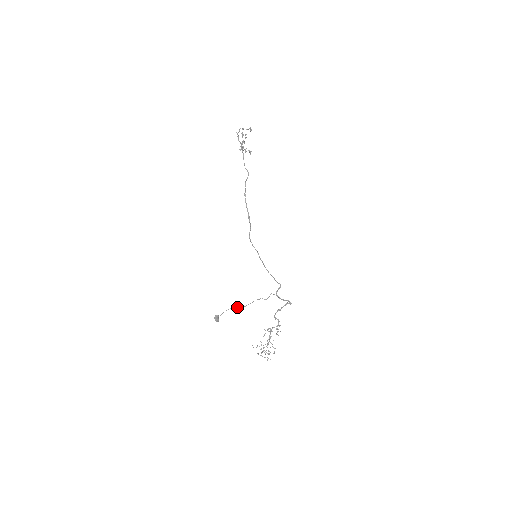
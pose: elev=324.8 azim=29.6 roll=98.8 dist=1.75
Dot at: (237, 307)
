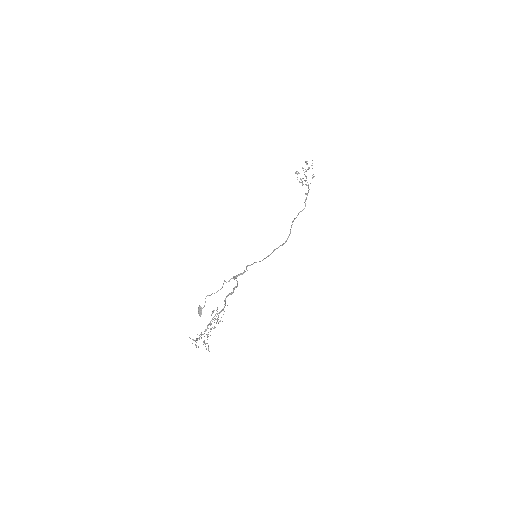
Dot at: occluded
